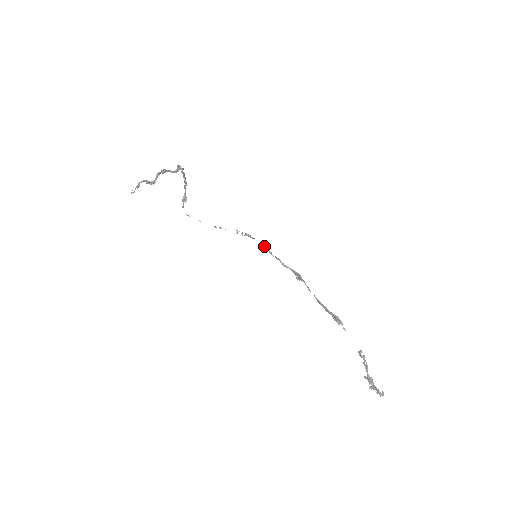
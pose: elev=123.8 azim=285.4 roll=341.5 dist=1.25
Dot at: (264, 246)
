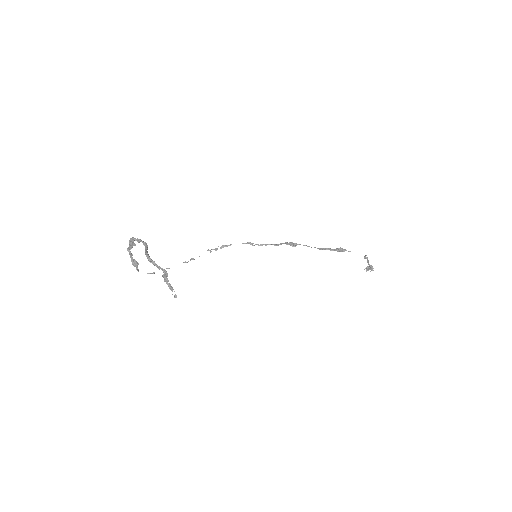
Dot at: occluded
